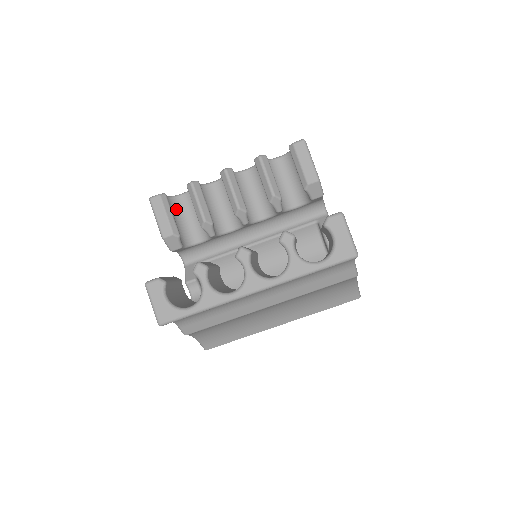
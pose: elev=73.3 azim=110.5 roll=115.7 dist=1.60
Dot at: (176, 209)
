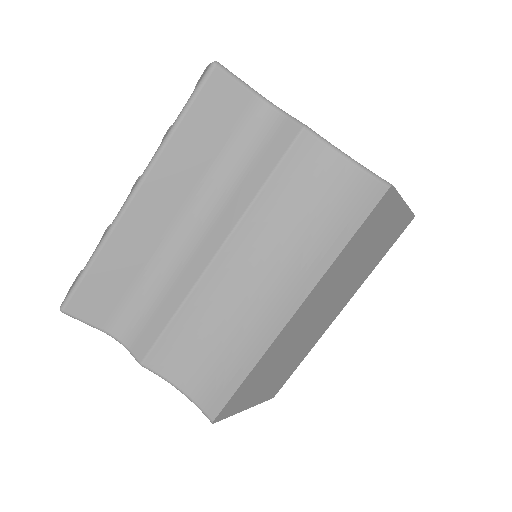
Dot at: occluded
